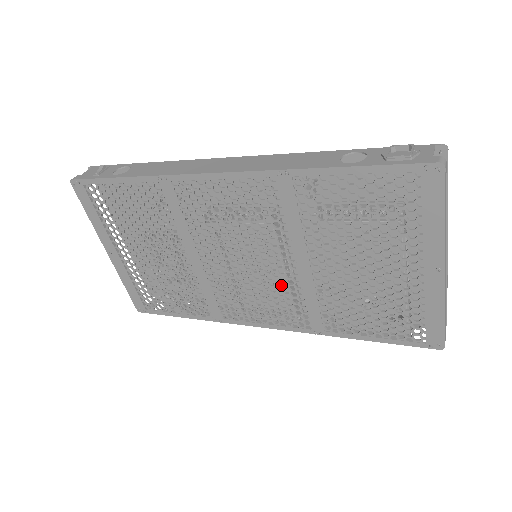
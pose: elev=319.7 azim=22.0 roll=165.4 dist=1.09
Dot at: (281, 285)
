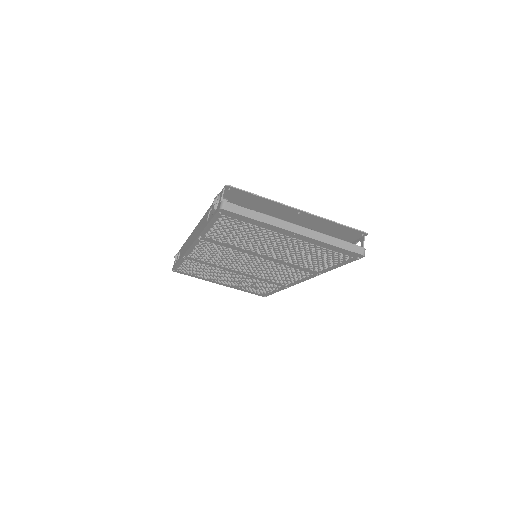
Dot at: (273, 266)
